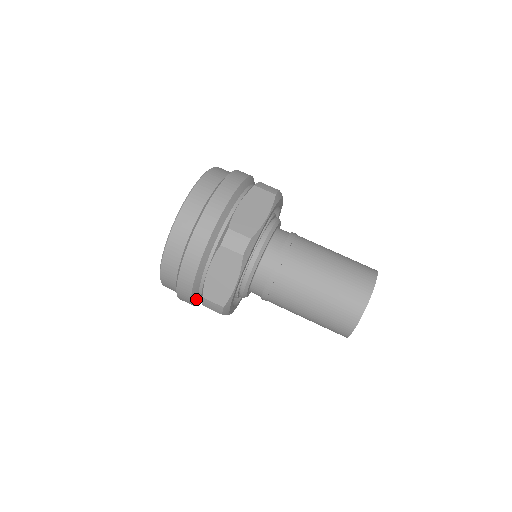
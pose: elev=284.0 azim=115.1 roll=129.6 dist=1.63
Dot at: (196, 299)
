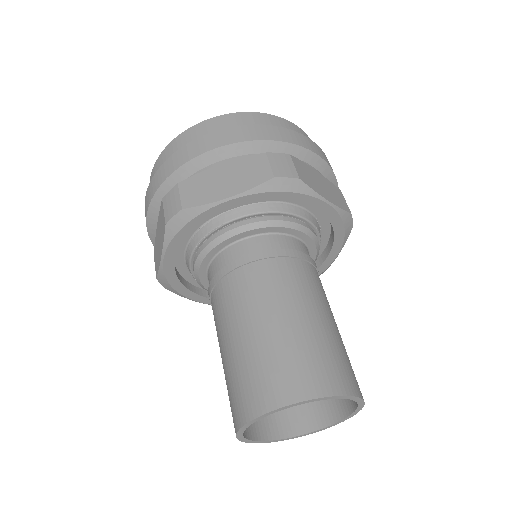
Dot at: occluded
